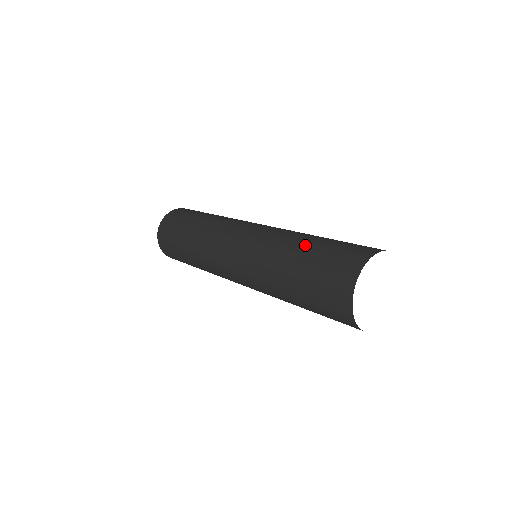
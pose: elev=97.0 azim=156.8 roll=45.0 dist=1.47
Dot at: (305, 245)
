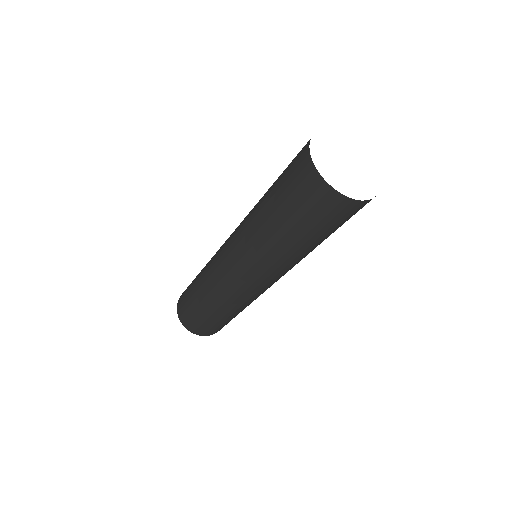
Dot at: occluded
